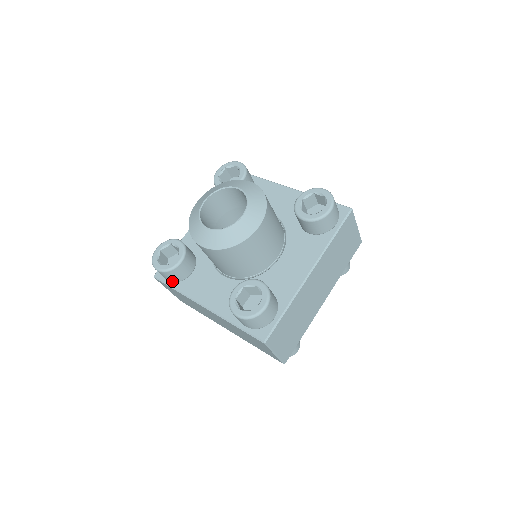
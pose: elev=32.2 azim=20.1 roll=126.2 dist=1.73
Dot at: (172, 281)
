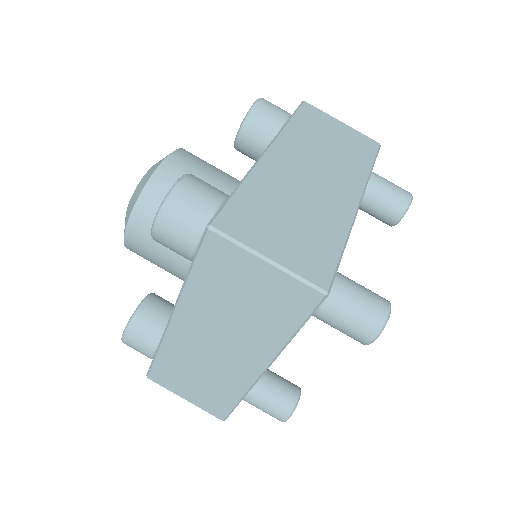
Dot at: (152, 347)
